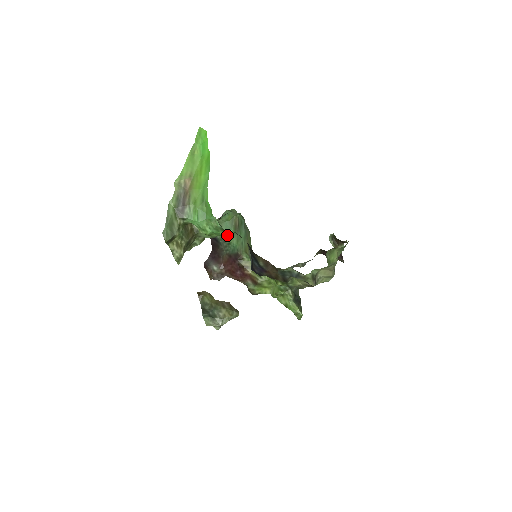
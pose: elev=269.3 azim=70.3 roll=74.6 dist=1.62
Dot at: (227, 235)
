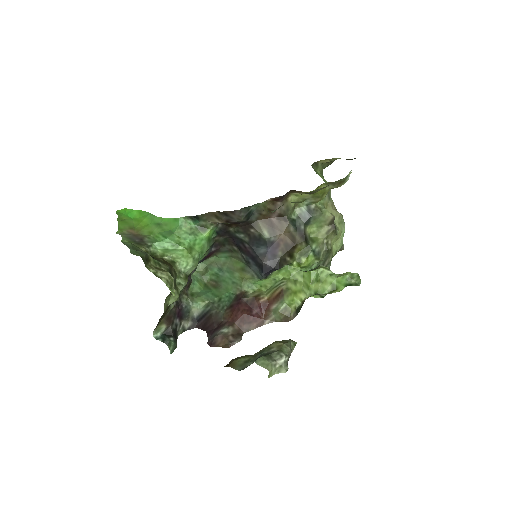
Dot at: (211, 297)
